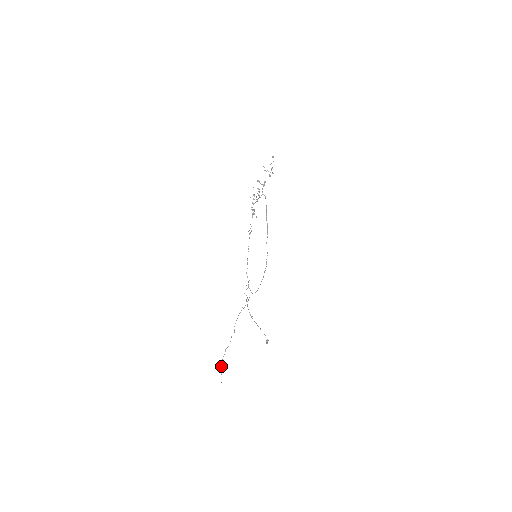
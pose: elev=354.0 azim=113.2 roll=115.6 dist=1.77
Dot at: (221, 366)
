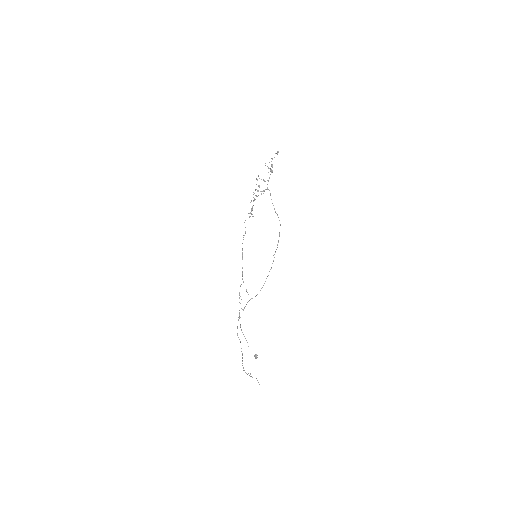
Dot at: (250, 374)
